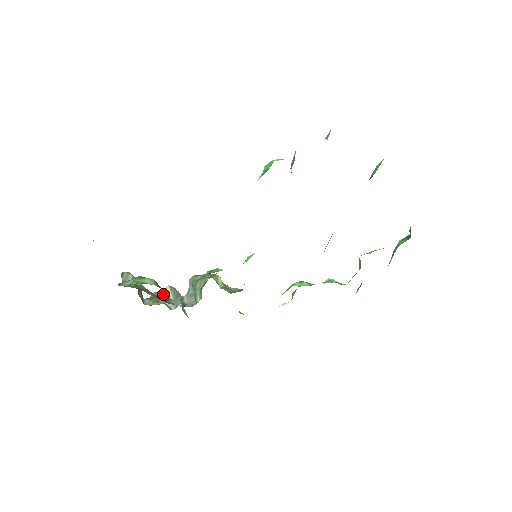
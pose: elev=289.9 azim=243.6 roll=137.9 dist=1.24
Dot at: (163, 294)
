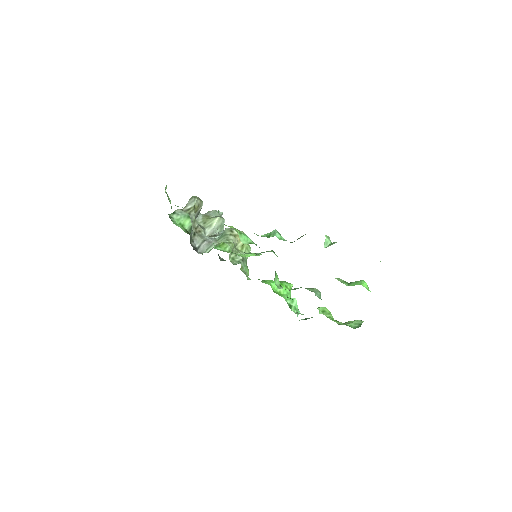
Dot at: (211, 221)
